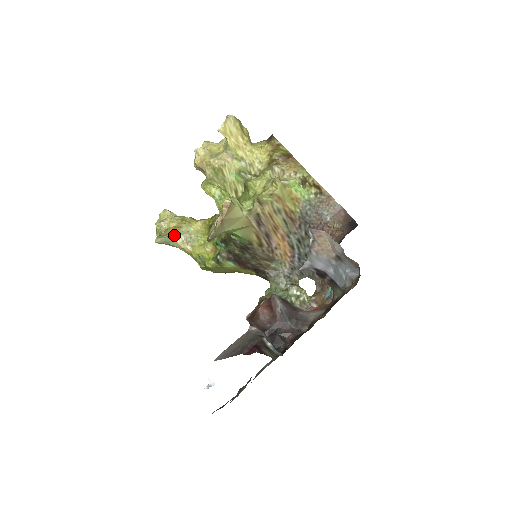
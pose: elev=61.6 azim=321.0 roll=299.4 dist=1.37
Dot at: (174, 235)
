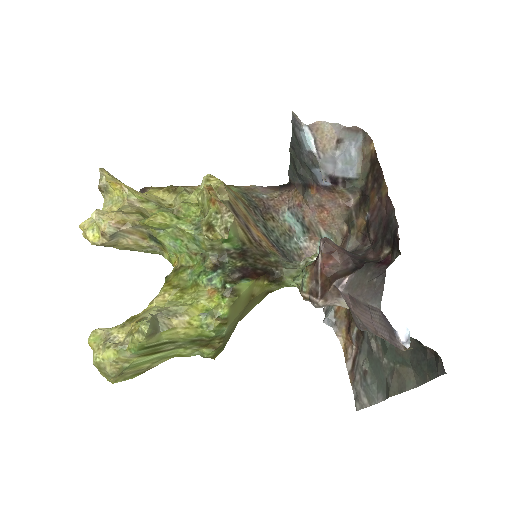
Dot at: (154, 315)
